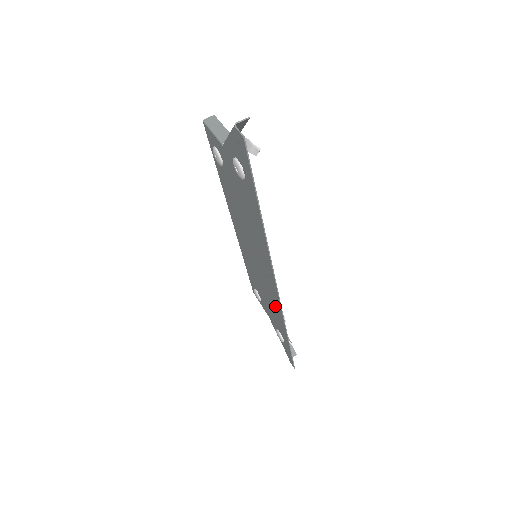
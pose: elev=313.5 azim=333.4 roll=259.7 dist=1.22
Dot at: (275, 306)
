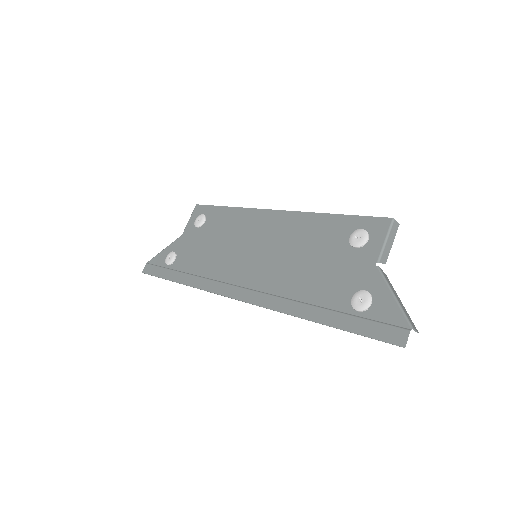
Dot at: (209, 273)
